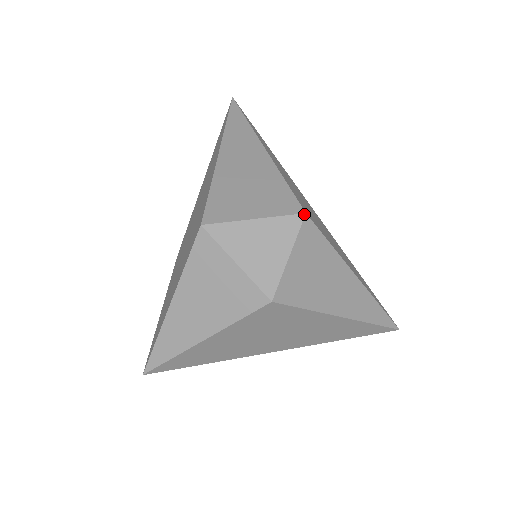
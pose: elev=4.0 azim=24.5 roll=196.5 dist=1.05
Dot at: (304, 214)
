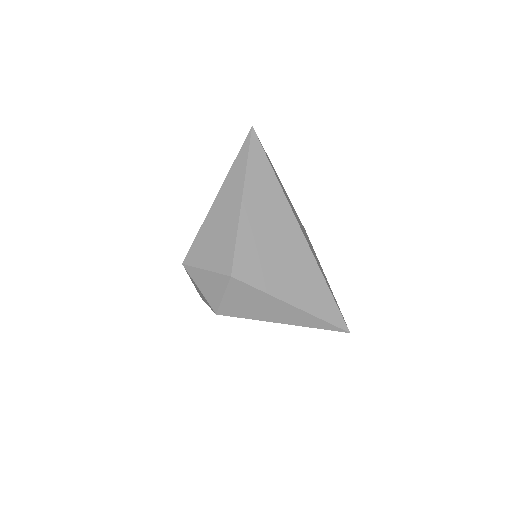
Dot at: (230, 277)
